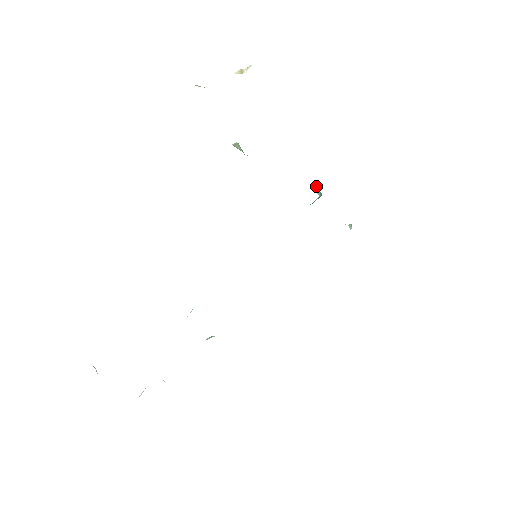
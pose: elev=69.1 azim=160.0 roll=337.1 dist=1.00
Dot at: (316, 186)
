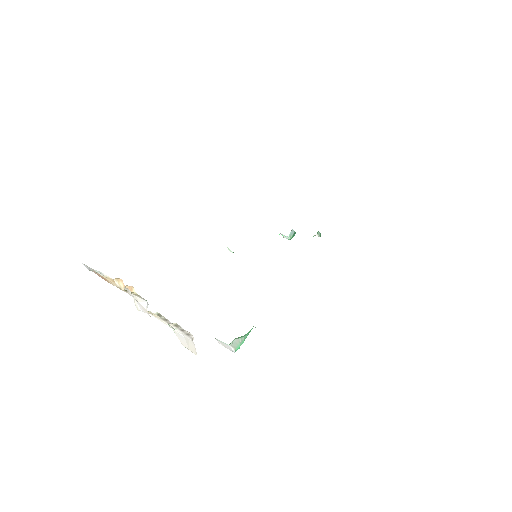
Dot at: occluded
